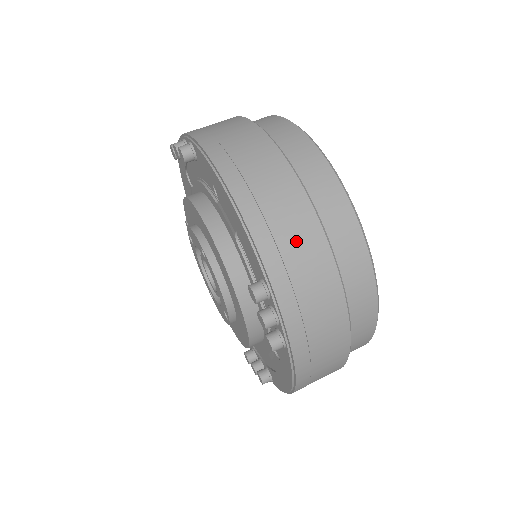
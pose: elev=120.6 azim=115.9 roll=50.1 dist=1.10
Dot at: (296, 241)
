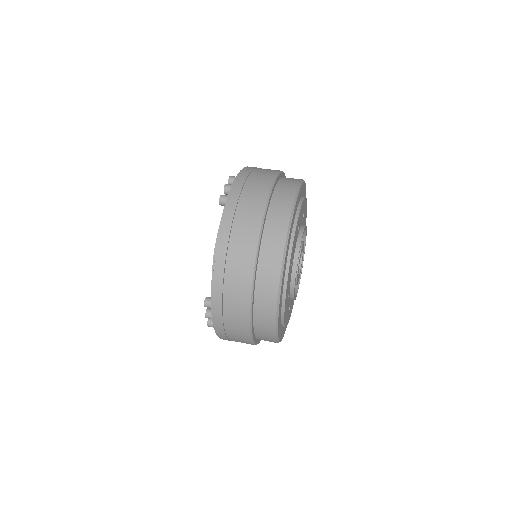
Dot at: (234, 296)
